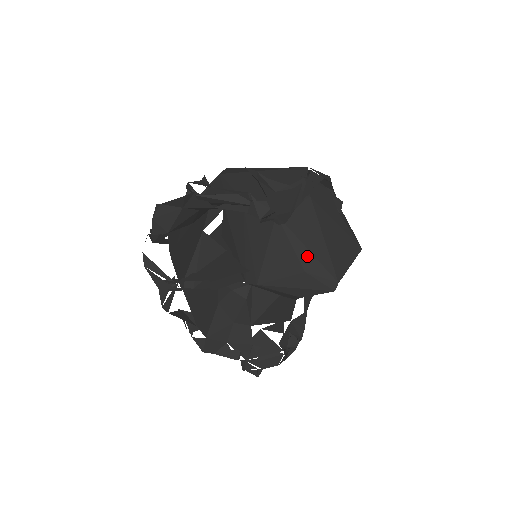
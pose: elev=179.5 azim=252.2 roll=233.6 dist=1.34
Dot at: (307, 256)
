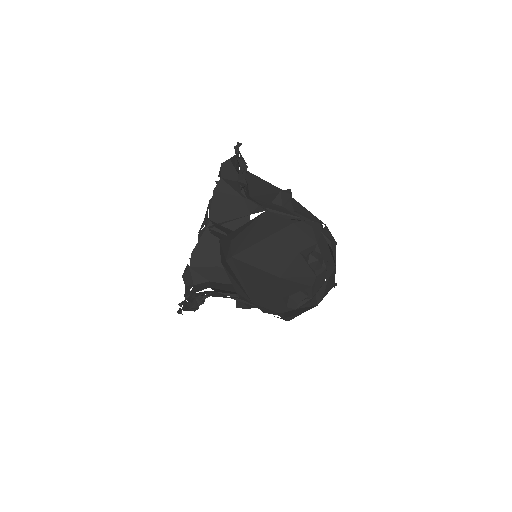
Dot at: (243, 236)
